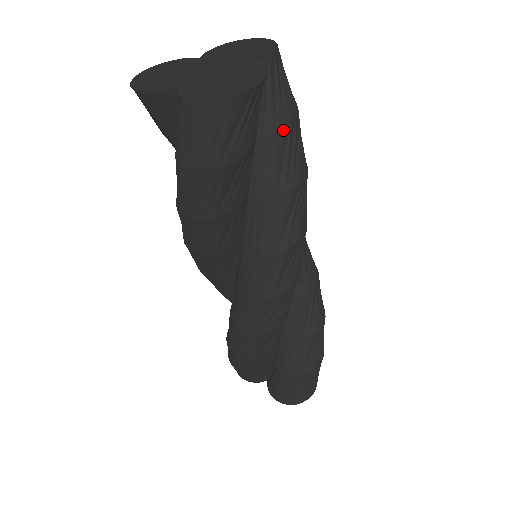
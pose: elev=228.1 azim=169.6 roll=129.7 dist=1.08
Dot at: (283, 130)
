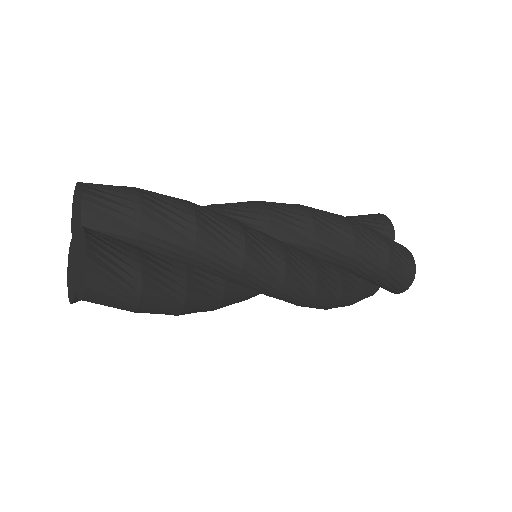
Dot at: (144, 224)
